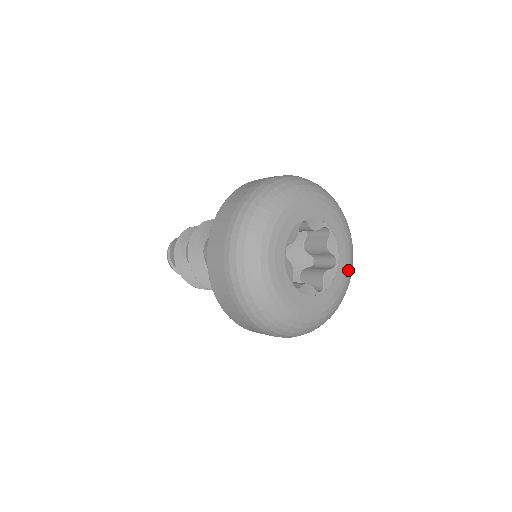
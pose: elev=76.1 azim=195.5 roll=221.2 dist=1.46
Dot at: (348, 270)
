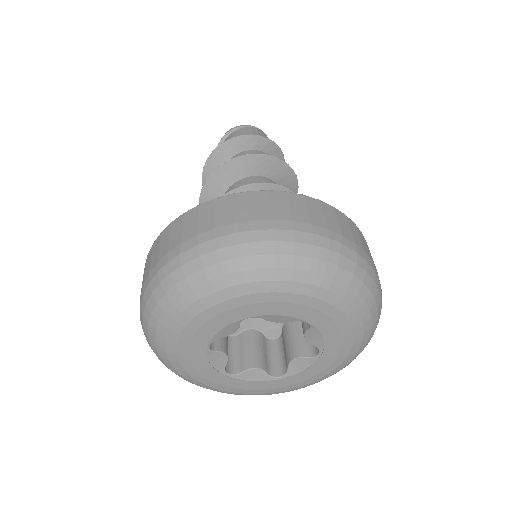
Dot at: (280, 391)
